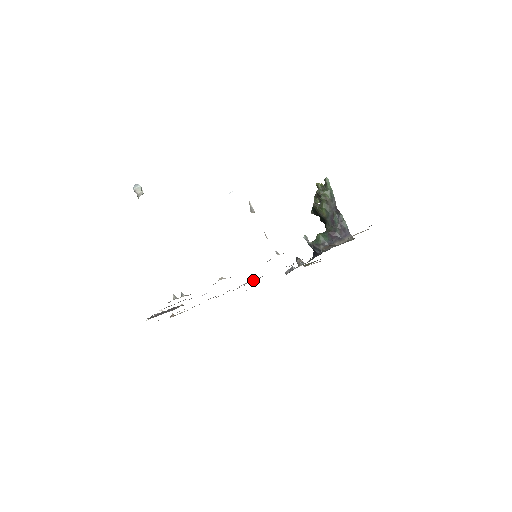
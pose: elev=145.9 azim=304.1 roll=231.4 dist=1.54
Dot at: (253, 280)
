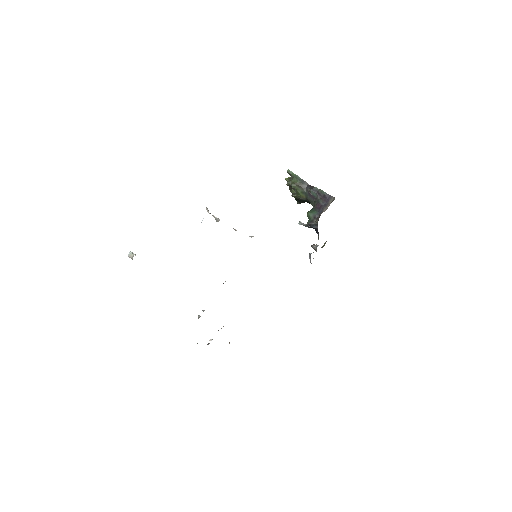
Dot at: occluded
